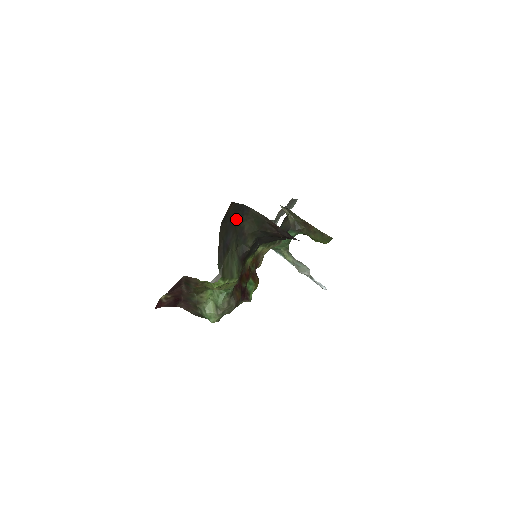
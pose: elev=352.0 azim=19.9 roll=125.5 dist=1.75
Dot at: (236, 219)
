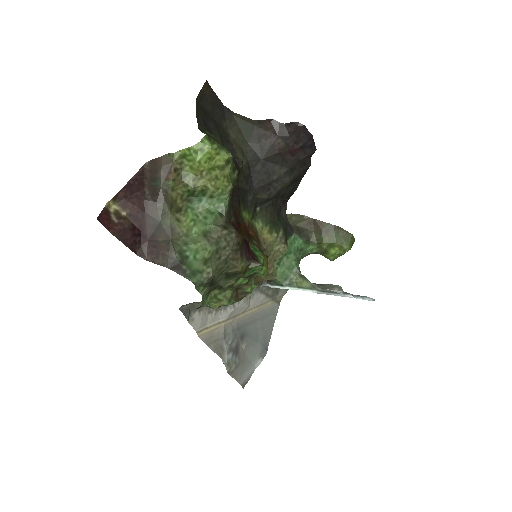
Dot at: (216, 118)
